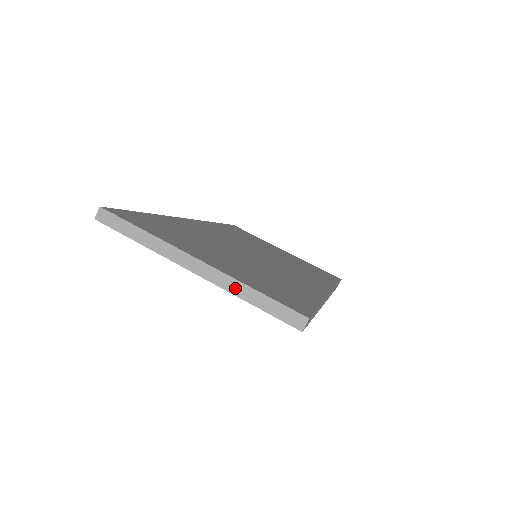
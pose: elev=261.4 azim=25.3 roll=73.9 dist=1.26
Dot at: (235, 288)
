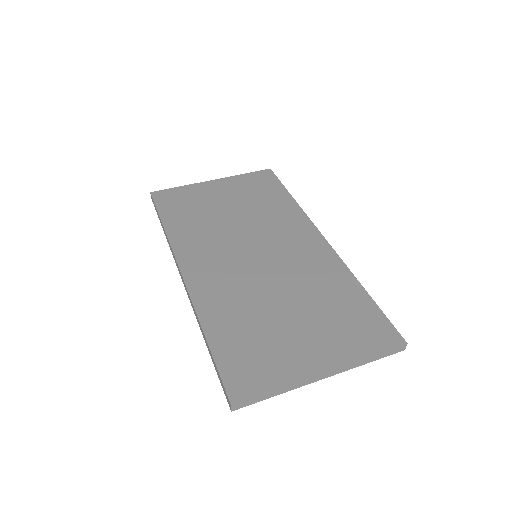
Dot at: (356, 365)
